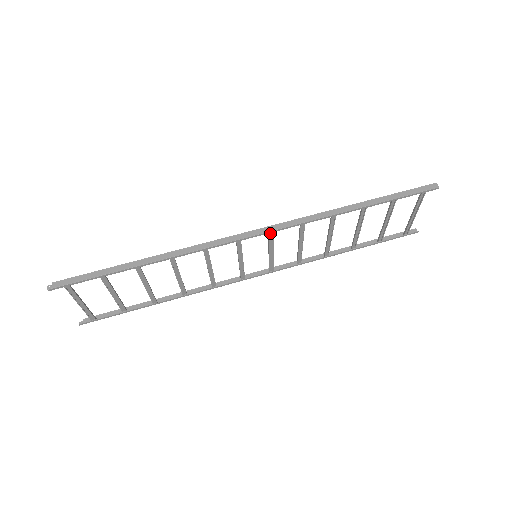
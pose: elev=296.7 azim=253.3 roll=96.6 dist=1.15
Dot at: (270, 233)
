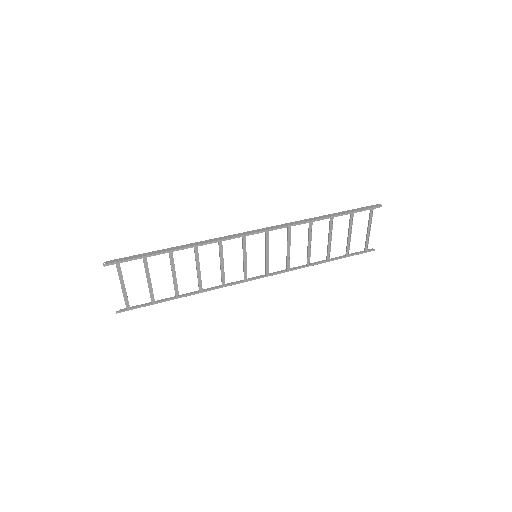
Dot at: (266, 233)
